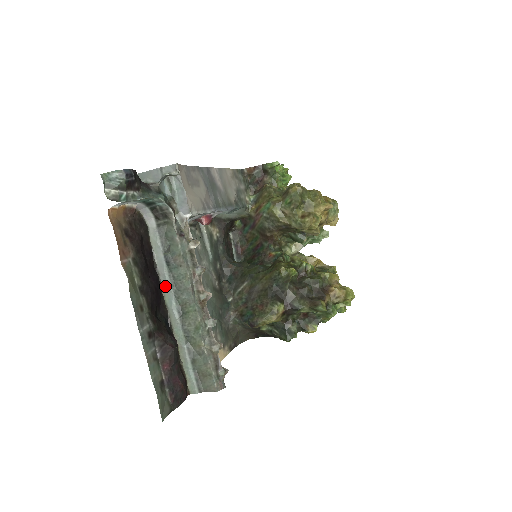
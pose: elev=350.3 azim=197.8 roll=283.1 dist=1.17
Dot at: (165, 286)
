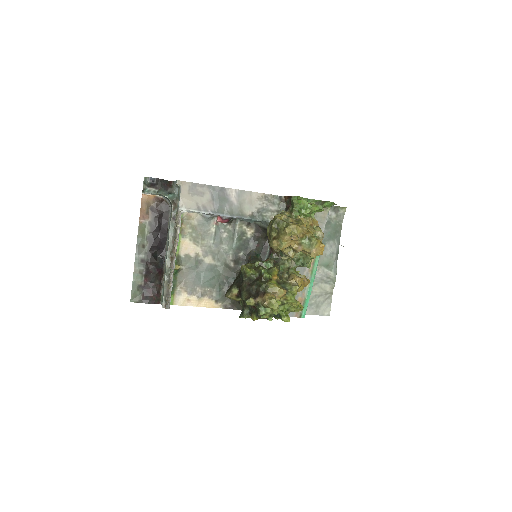
Dot at: (167, 243)
